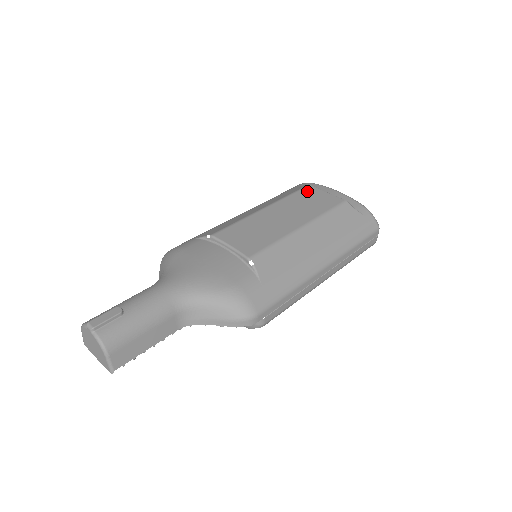
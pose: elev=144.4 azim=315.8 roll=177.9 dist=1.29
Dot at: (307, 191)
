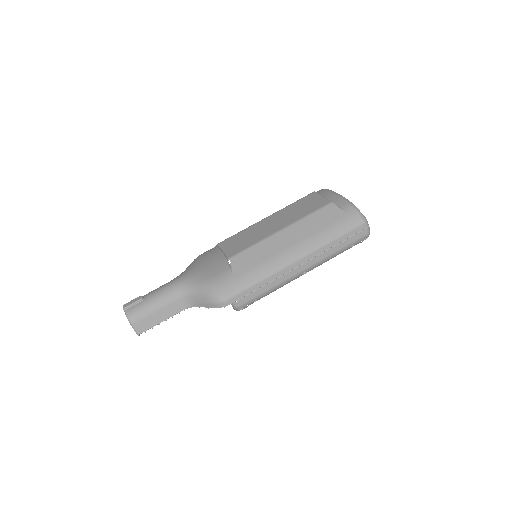
Dot at: (307, 198)
